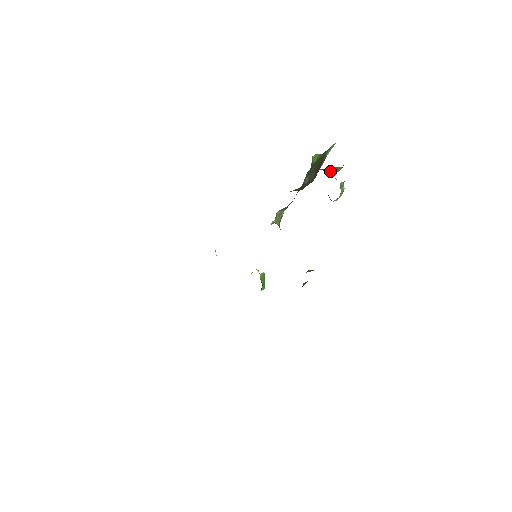
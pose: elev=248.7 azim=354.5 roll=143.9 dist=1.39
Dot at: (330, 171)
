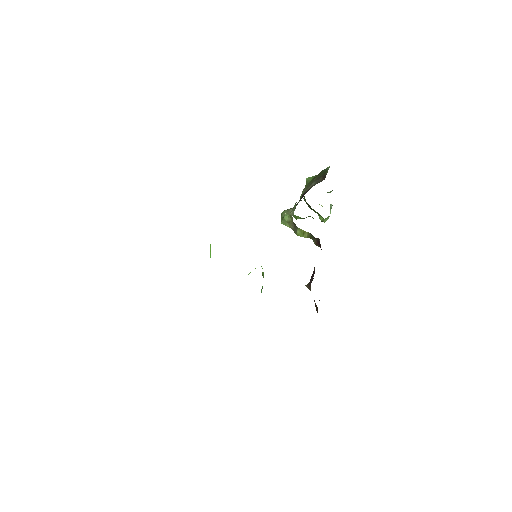
Dot at: occluded
